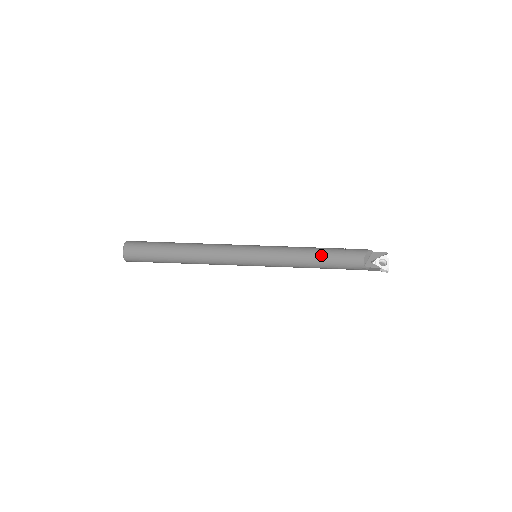
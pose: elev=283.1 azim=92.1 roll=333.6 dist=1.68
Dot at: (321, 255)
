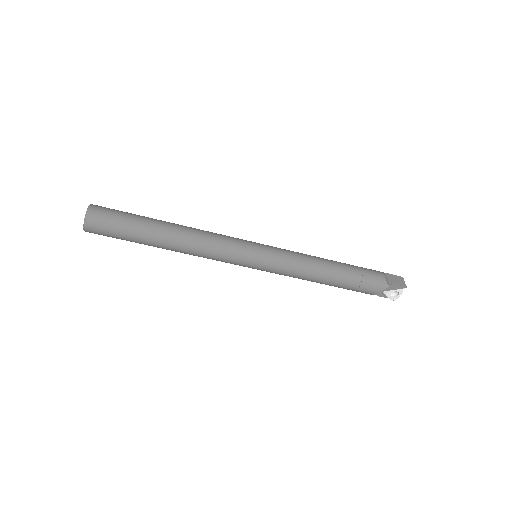
Dot at: (330, 283)
